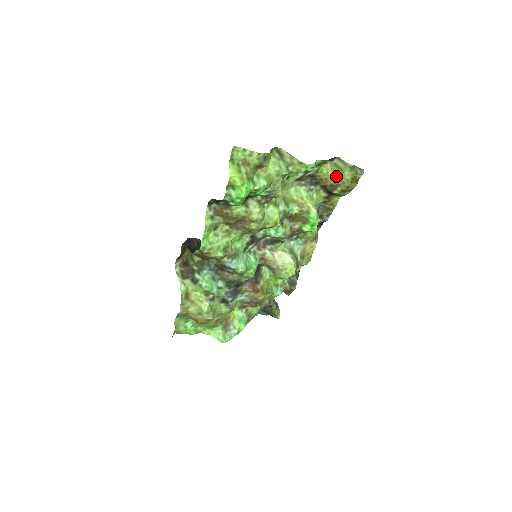
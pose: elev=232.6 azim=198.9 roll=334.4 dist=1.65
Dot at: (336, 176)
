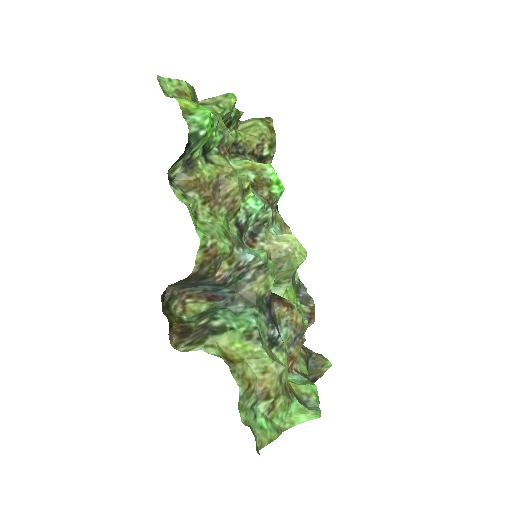
Dot at: (255, 133)
